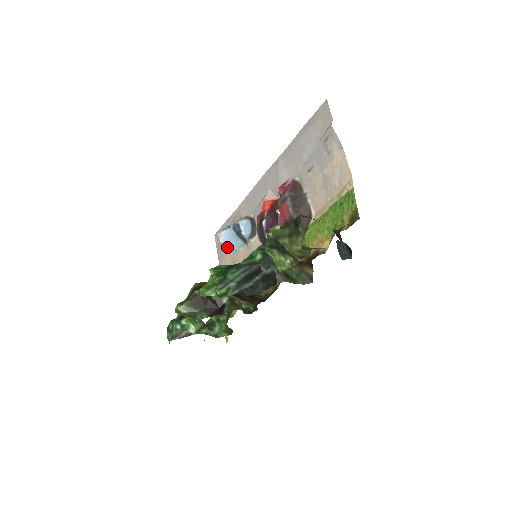
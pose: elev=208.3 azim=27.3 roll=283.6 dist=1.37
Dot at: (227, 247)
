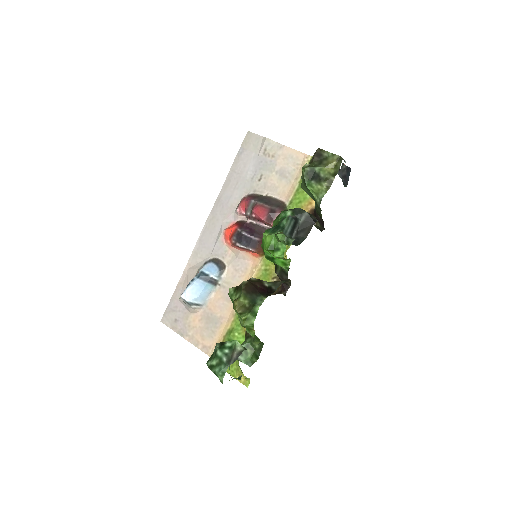
Dot at: (195, 305)
